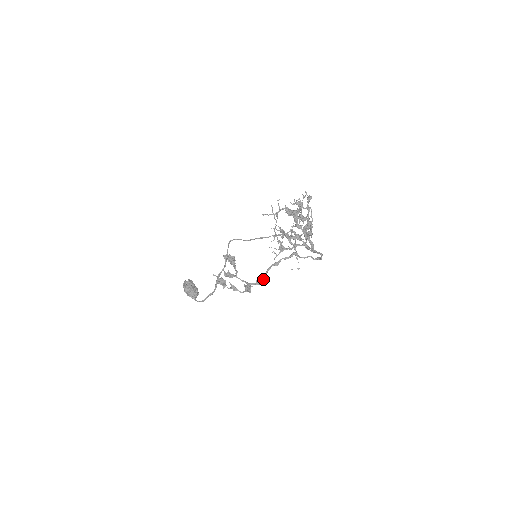
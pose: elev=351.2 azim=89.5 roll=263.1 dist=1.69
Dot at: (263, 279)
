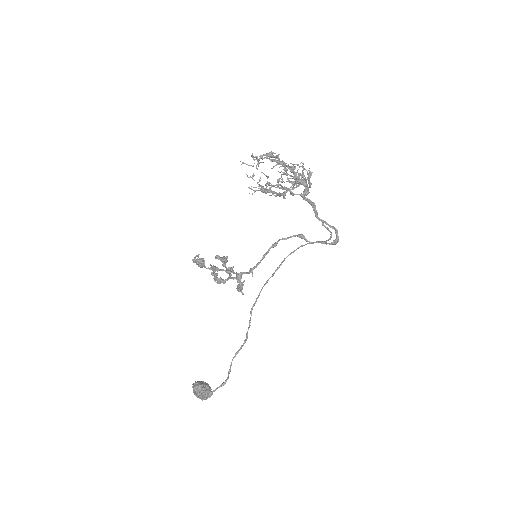
Dot at: (257, 264)
